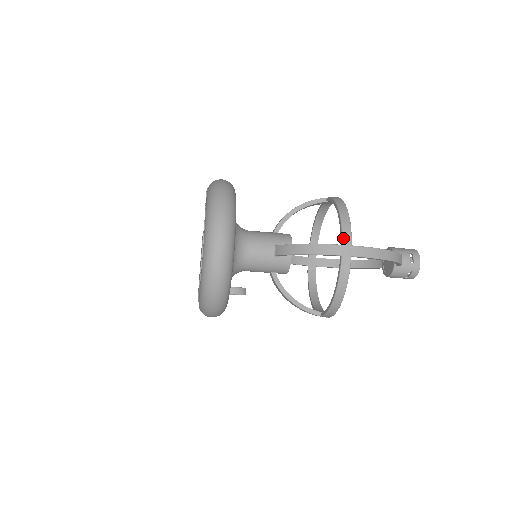
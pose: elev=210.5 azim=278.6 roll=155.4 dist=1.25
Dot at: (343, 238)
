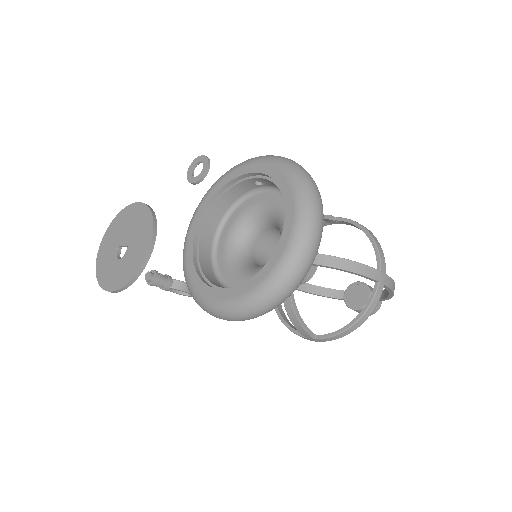
Dot at: (381, 265)
